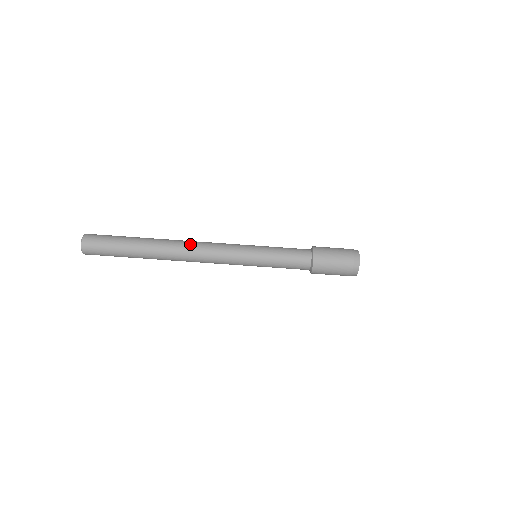
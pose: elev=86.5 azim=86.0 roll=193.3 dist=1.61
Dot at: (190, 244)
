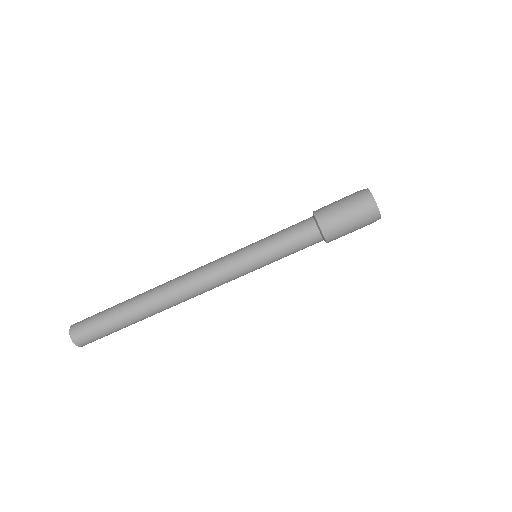
Dot at: (179, 283)
